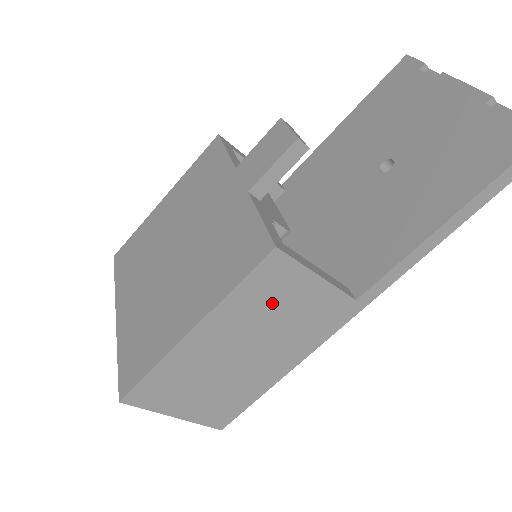
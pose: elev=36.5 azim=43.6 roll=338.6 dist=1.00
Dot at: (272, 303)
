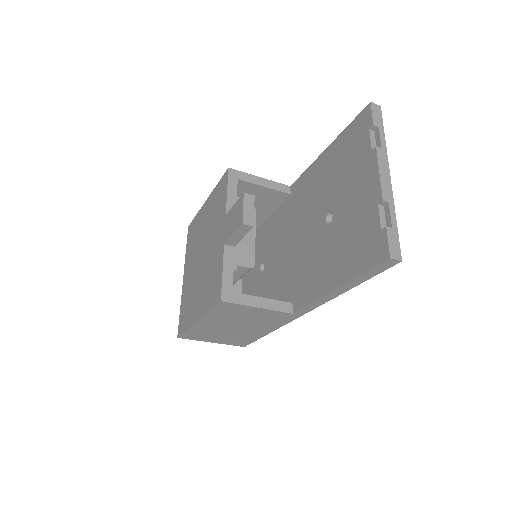
Dot at: (236, 315)
